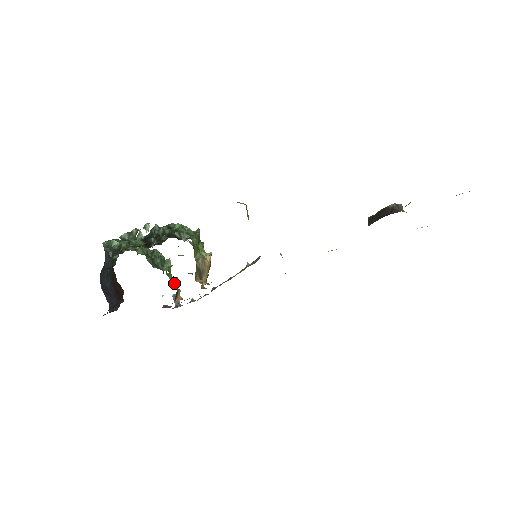
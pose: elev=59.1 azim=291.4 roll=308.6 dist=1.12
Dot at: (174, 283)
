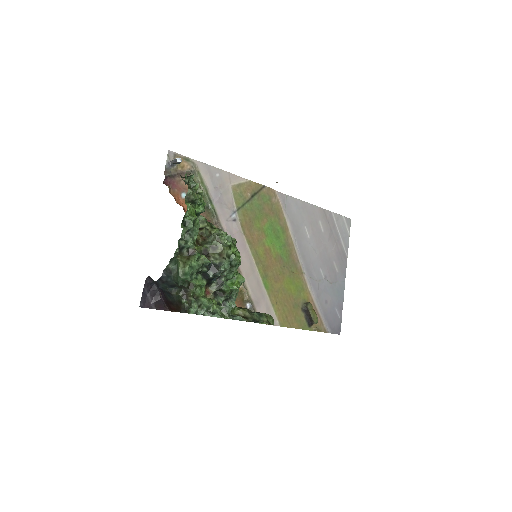
Dot at: occluded
